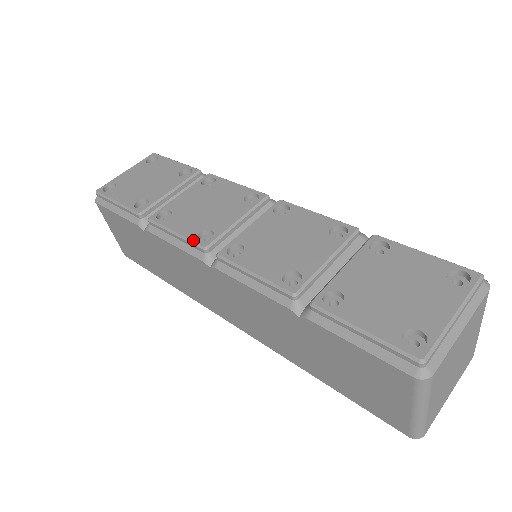
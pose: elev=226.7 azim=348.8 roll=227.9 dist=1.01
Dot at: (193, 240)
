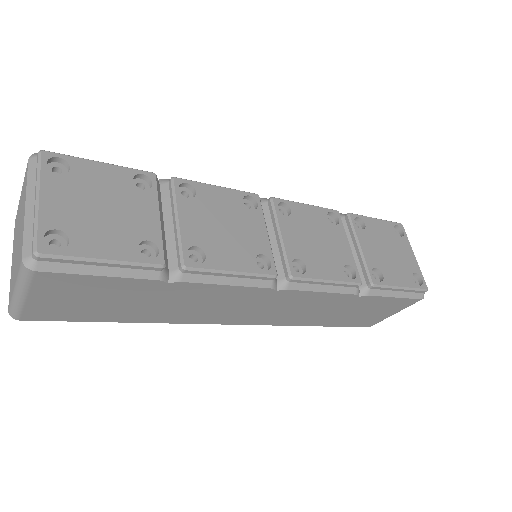
Dot at: (261, 273)
